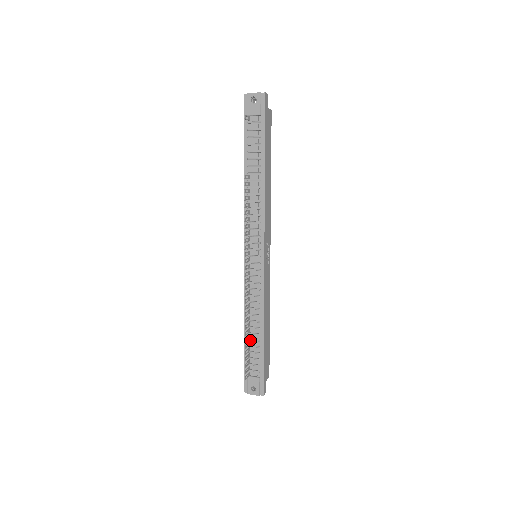
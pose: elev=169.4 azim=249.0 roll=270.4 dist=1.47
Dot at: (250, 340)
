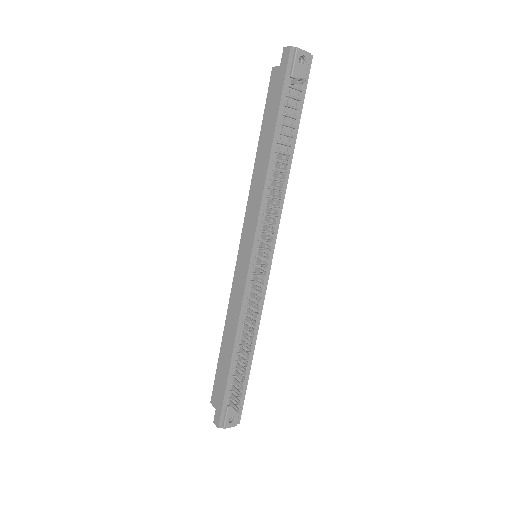
Dot at: (237, 362)
